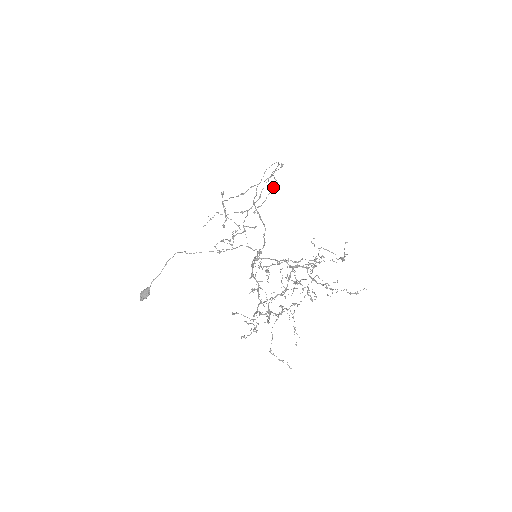
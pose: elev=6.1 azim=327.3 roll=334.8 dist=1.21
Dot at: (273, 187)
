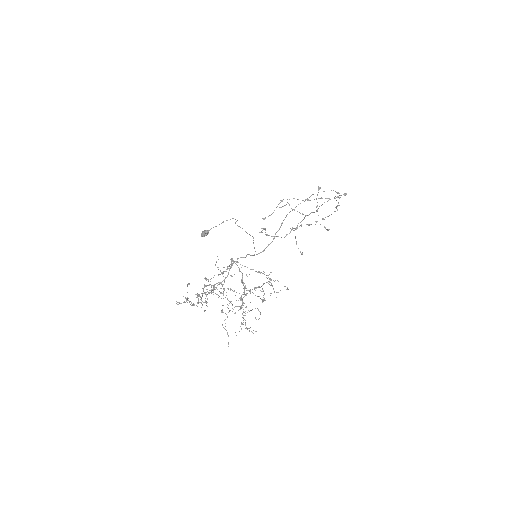
Dot at: occluded
